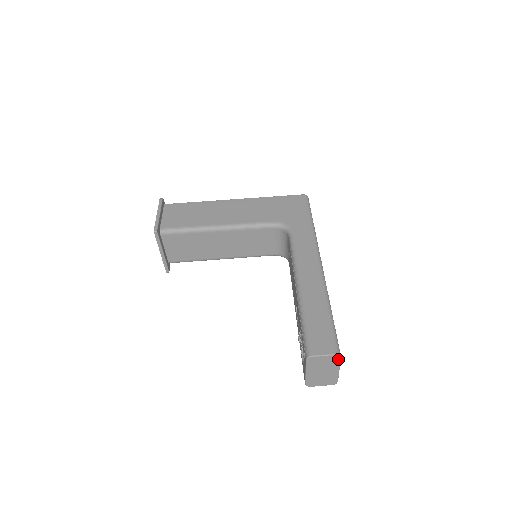
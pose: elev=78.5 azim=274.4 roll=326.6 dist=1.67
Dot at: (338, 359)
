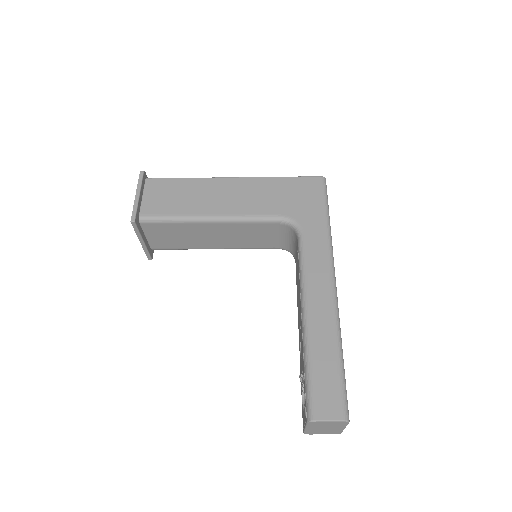
Dot at: (346, 423)
